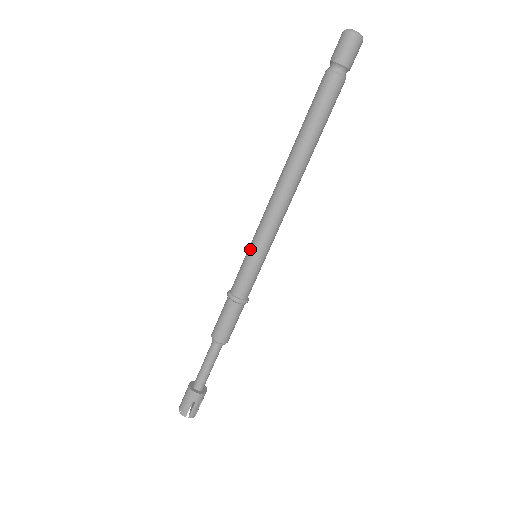
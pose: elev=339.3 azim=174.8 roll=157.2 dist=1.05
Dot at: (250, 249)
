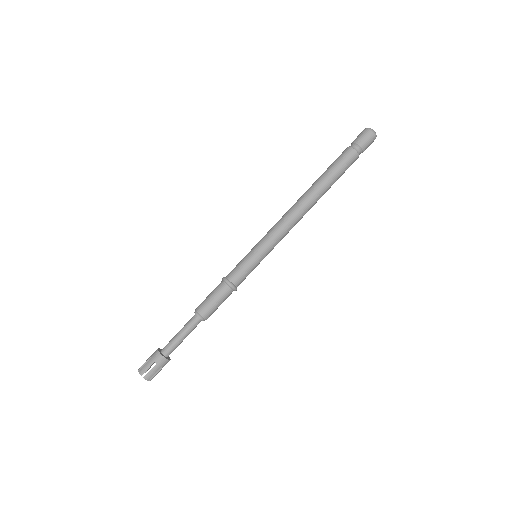
Dot at: (259, 251)
